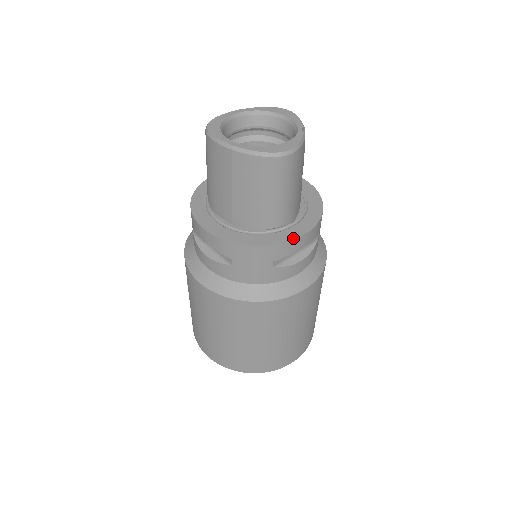
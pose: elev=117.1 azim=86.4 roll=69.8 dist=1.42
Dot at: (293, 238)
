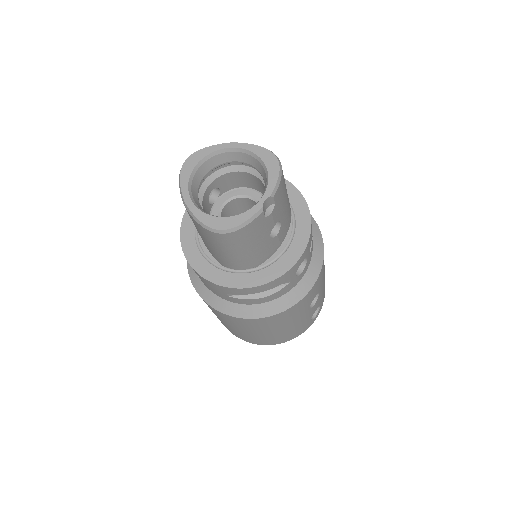
Dot at: (243, 287)
